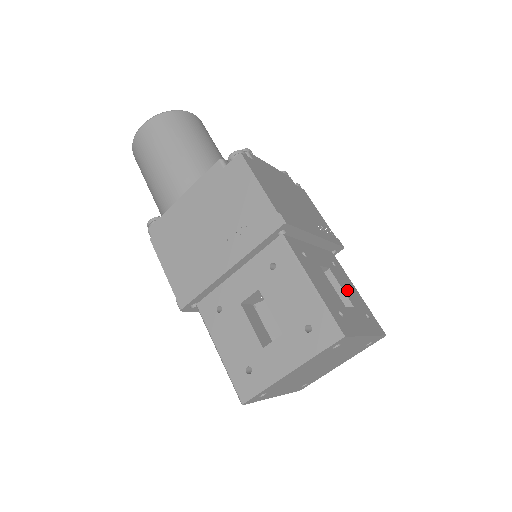
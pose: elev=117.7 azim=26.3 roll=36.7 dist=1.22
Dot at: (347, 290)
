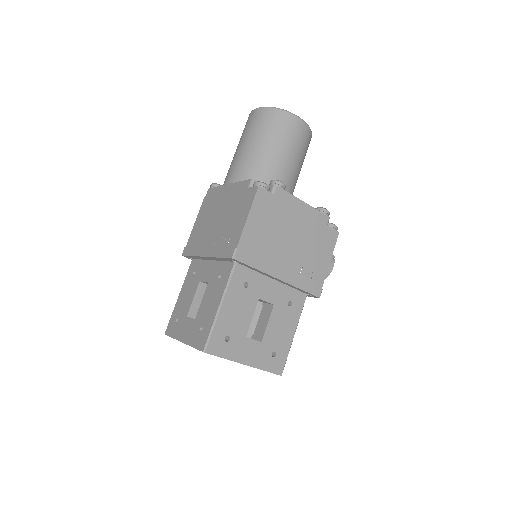
Dot at: (275, 327)
